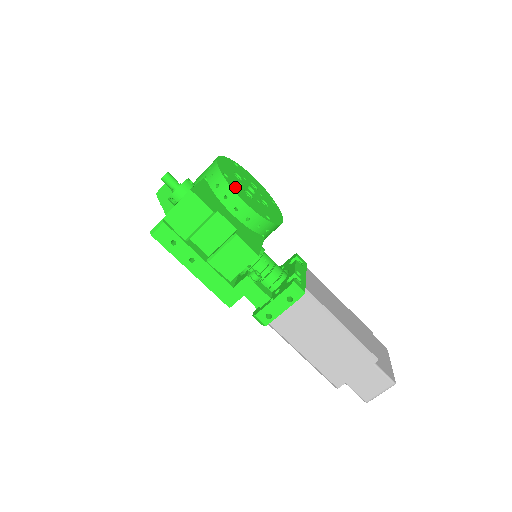
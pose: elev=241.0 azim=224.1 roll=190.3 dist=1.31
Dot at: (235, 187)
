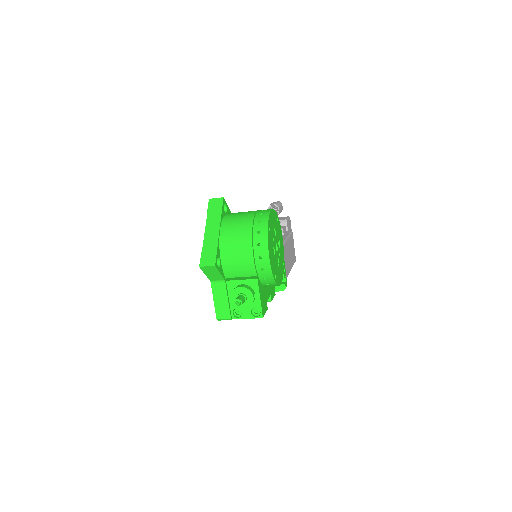
Dot at: (278, 278)
